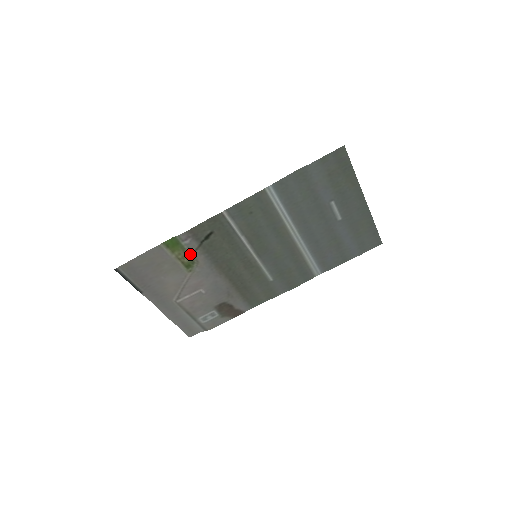
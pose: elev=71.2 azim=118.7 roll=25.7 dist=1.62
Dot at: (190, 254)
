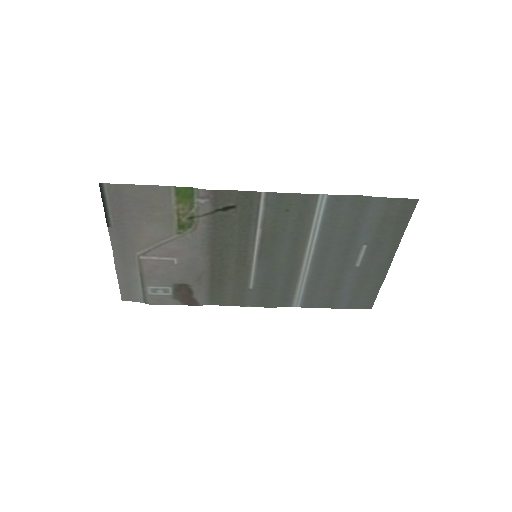
Dot at: (194, 215)
